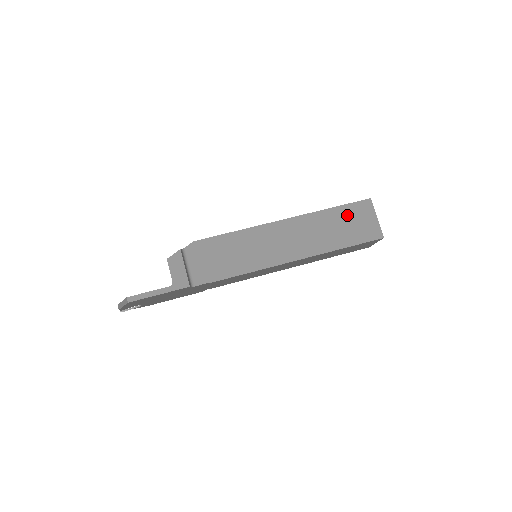
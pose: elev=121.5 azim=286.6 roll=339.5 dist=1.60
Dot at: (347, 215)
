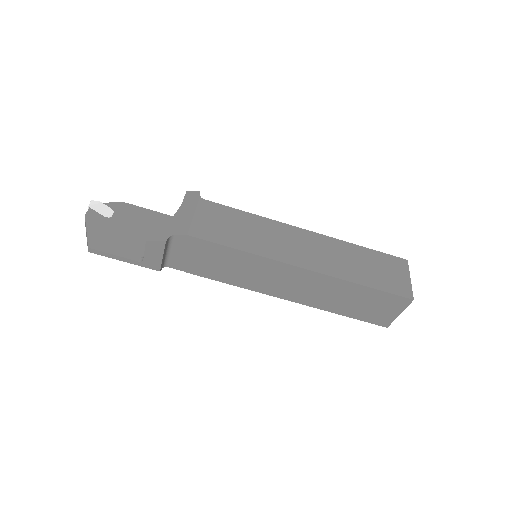
Dot at: (373, 298)
